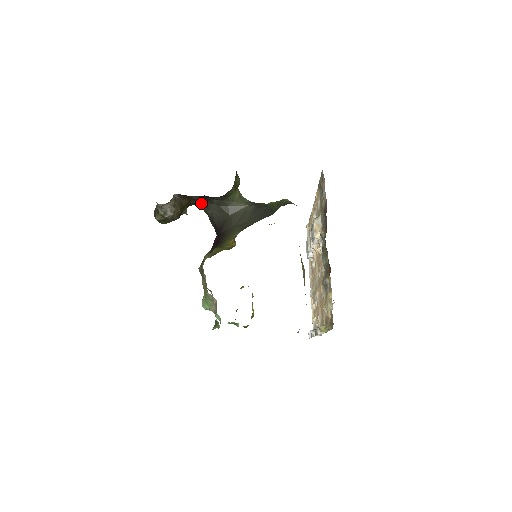
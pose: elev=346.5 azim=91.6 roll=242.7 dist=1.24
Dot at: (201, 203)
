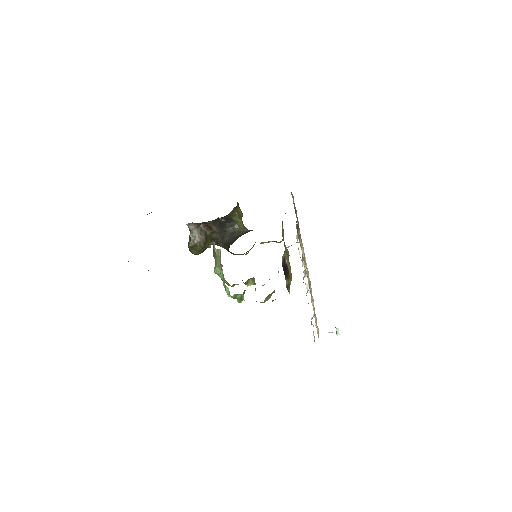
Dot at: (219, 237)
